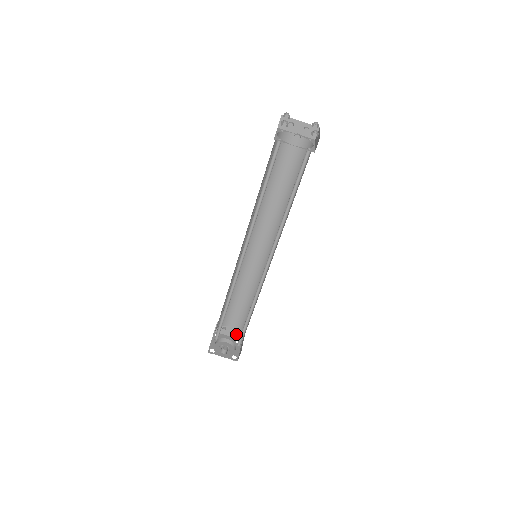
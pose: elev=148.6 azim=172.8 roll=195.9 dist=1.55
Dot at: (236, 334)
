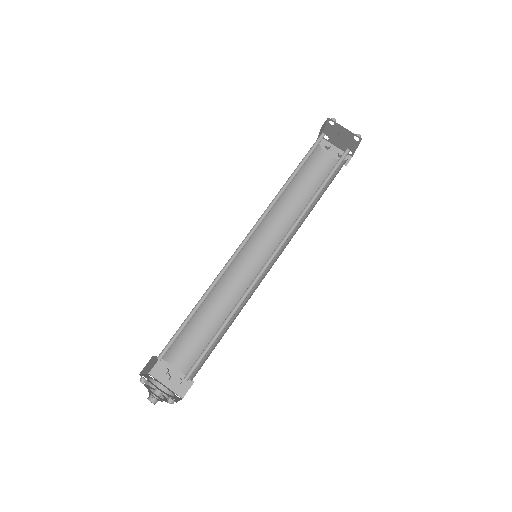
Dot at: (180, 381)
